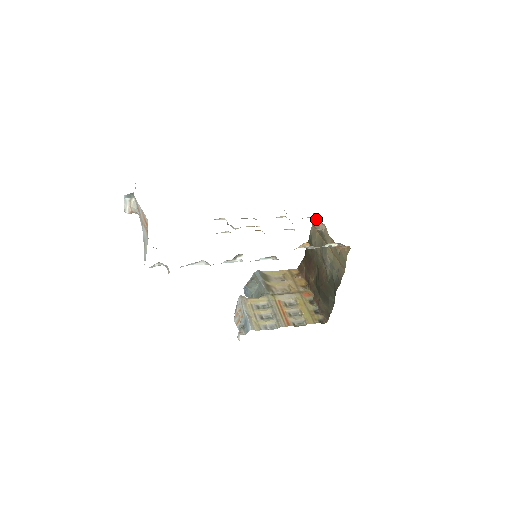
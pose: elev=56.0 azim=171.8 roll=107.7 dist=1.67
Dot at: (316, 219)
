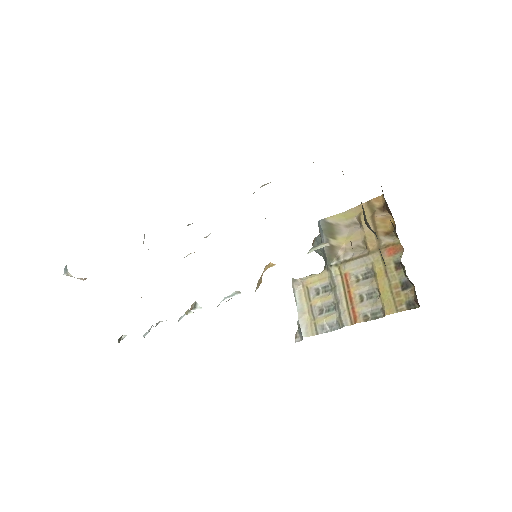
Dot at: occluded
